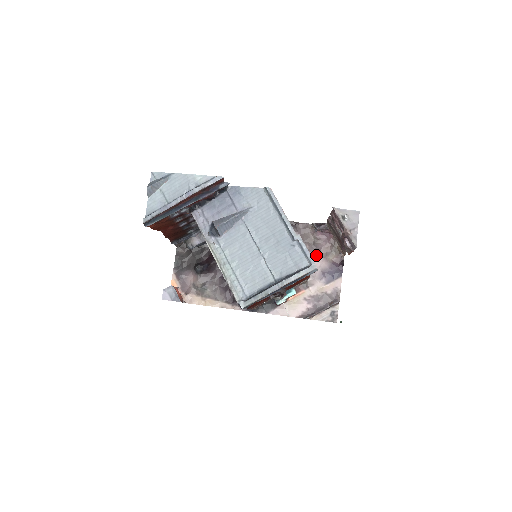
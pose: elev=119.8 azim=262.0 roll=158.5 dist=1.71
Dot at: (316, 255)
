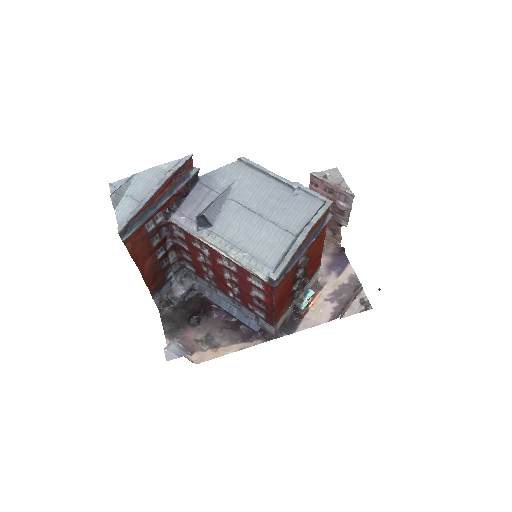
Dot at: occluded
